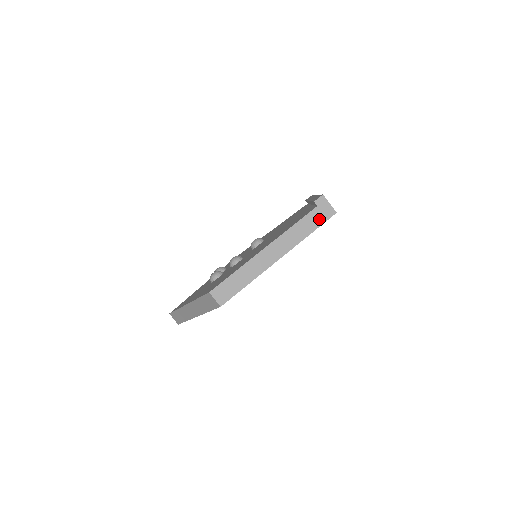
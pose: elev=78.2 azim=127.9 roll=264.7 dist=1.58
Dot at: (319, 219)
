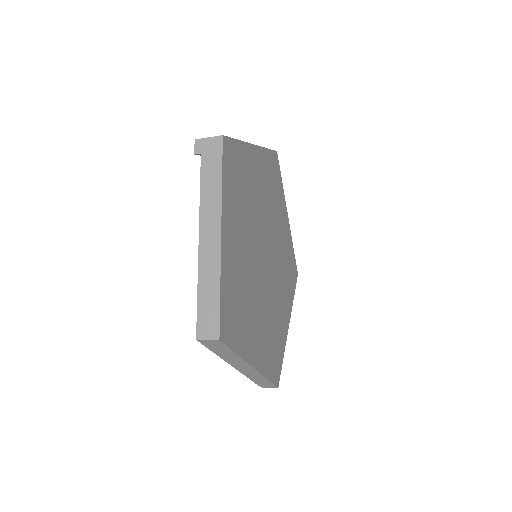
Dot at: (214, 160)
